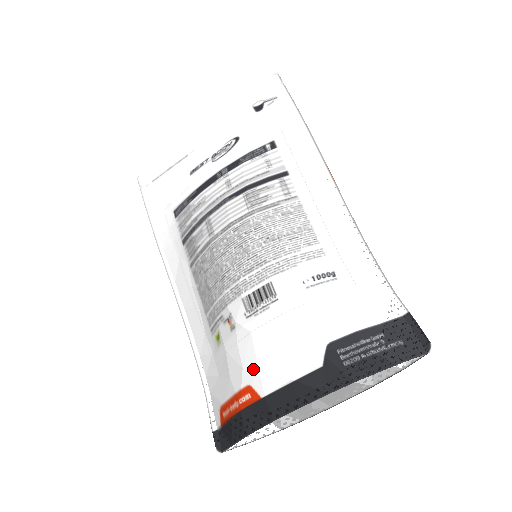
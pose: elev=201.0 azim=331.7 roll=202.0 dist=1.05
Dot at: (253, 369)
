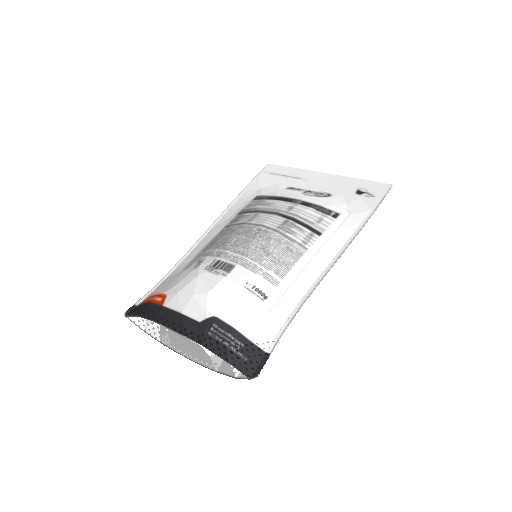
Dot at: (176, 290)
